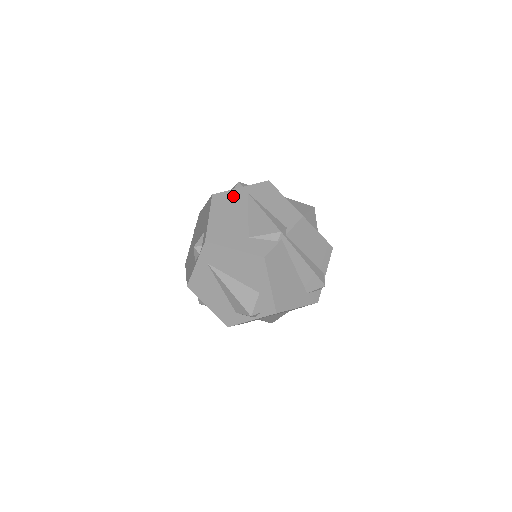
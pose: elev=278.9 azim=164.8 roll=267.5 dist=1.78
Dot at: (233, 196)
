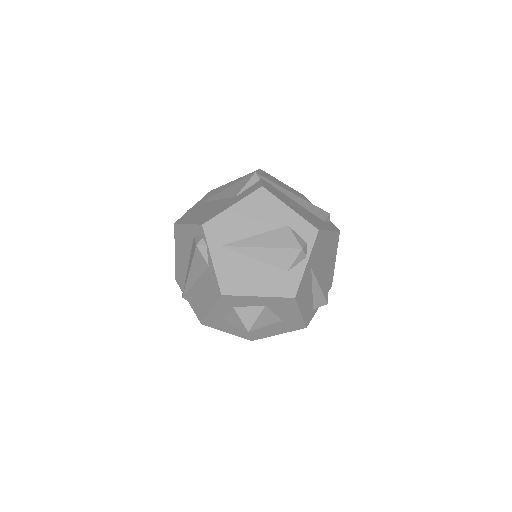
Dot at: (193, 210)
